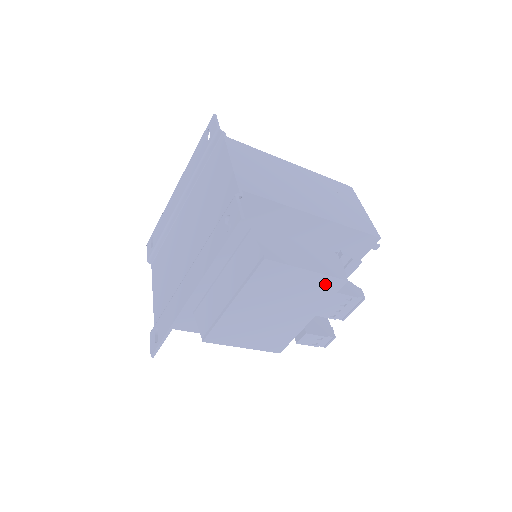
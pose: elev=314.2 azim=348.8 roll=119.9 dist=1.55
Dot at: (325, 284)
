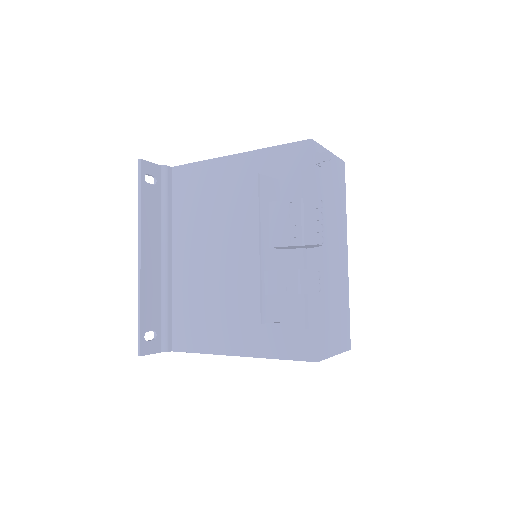
Dot at: (238, 190)
